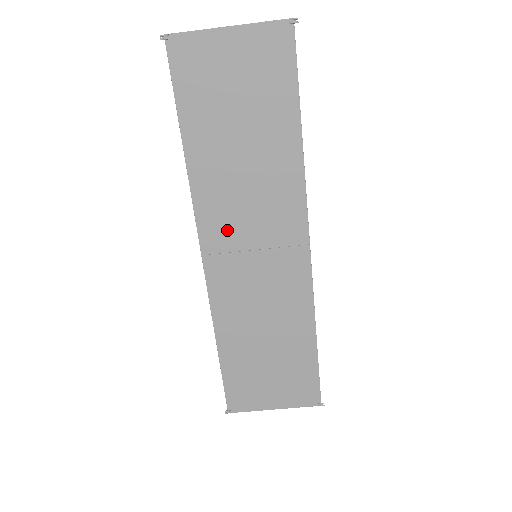
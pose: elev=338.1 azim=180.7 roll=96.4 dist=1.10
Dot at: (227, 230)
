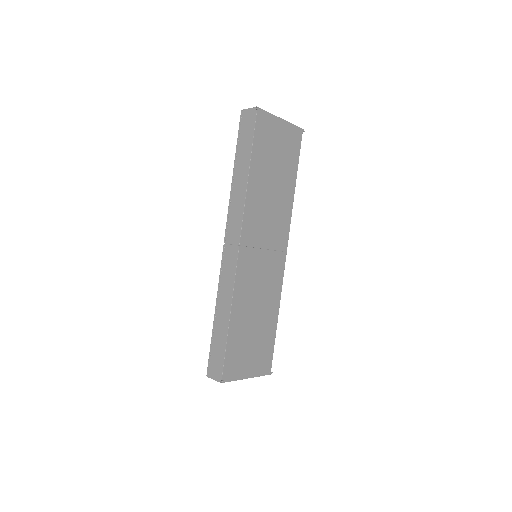
Dot at: (255, 232)
